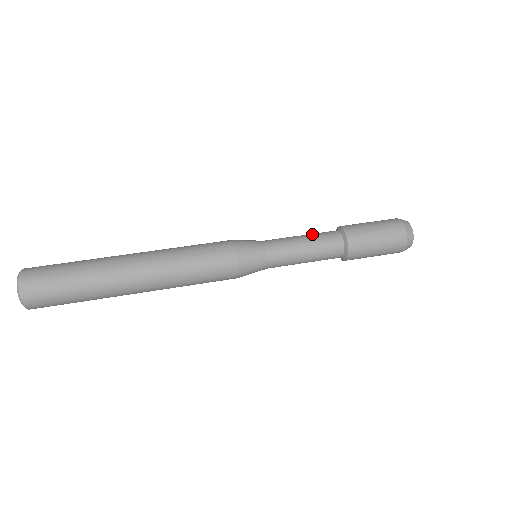
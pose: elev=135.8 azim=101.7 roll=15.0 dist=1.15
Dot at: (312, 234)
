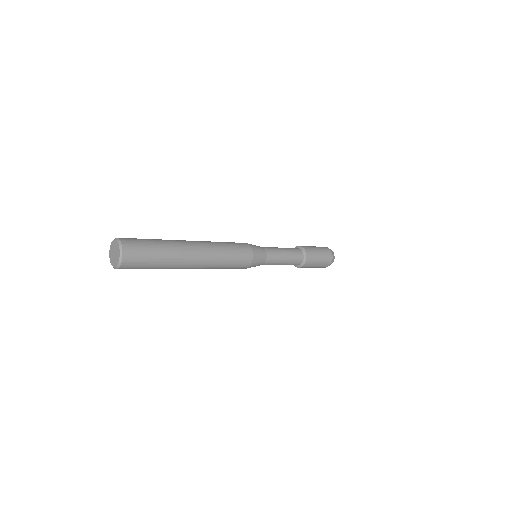
Dot at: occluded
